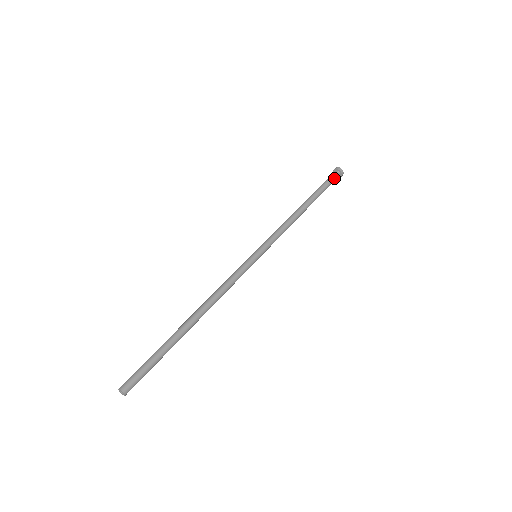
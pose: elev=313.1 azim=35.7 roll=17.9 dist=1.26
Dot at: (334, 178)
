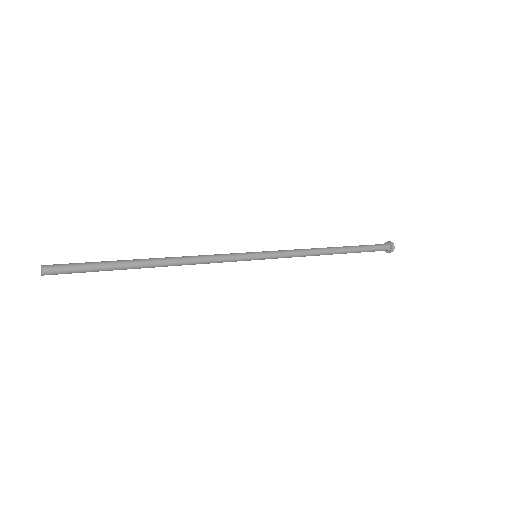
Dot at: (381, 247)
